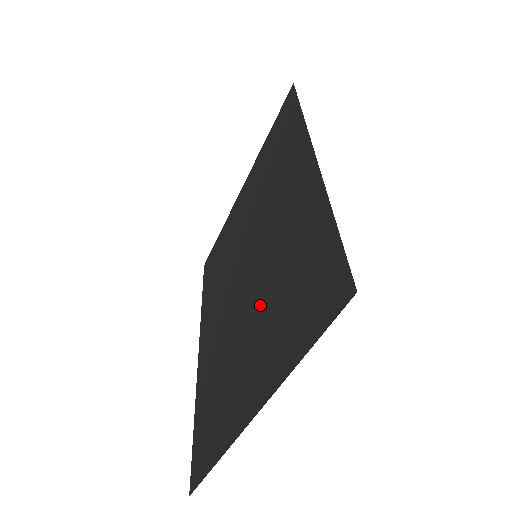
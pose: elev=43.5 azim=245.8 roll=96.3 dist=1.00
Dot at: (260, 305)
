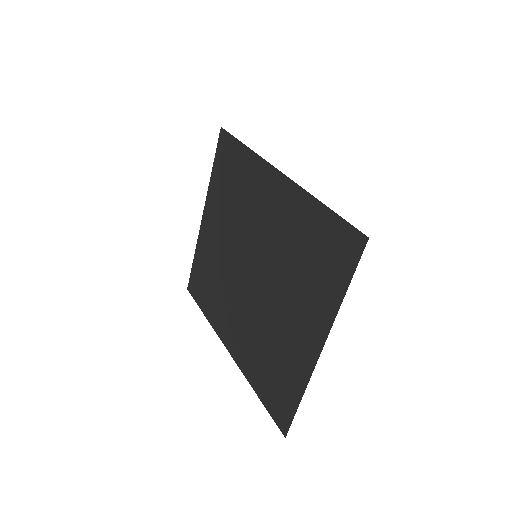
Dot at: (283, 284)
